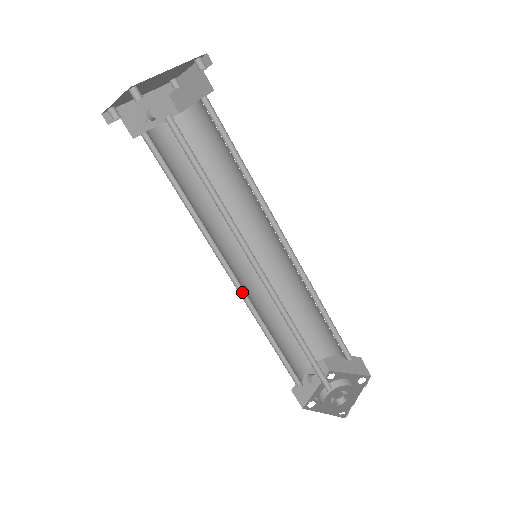
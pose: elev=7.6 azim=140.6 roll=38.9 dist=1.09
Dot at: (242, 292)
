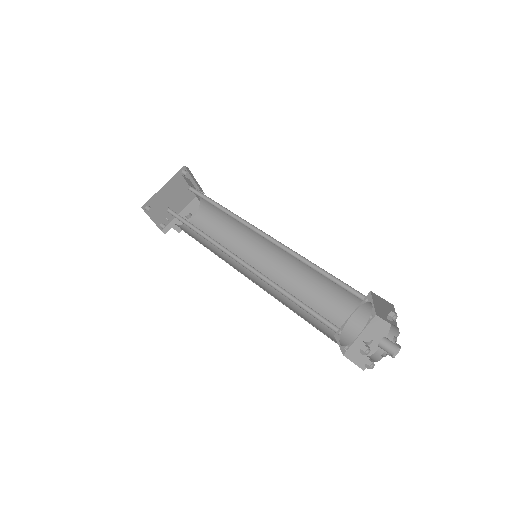
Dot at: occluded
